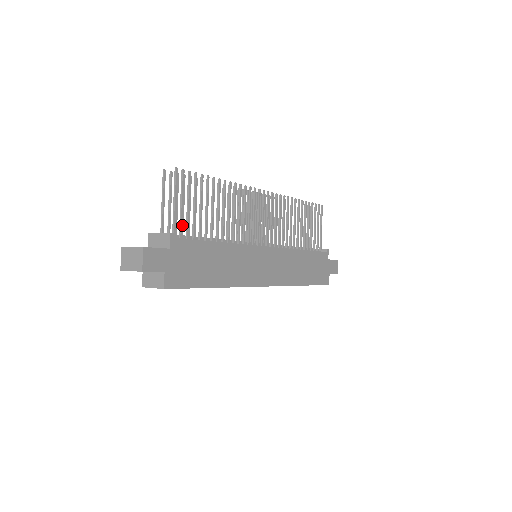
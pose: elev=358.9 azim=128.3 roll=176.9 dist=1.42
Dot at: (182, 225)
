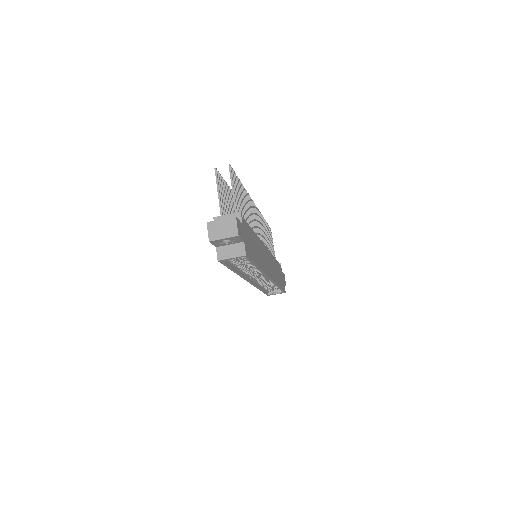
Dot at: (238, 210)
